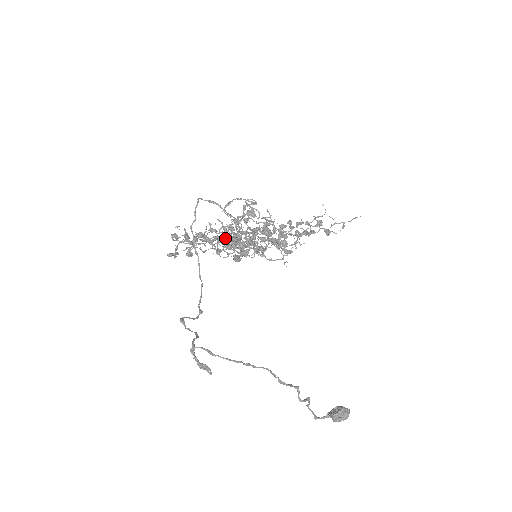
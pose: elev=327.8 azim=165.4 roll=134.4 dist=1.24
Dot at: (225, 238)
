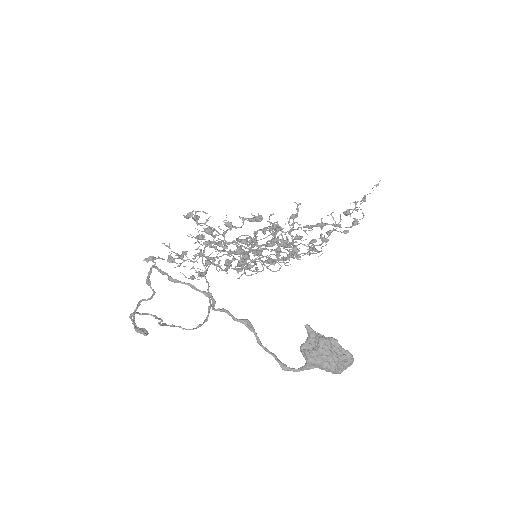
Dot at: (223, 251)
